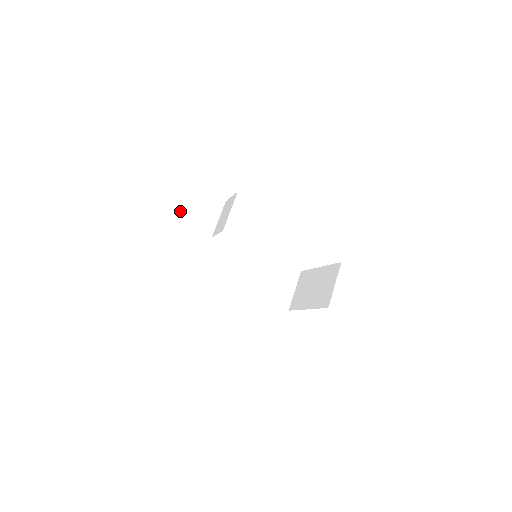
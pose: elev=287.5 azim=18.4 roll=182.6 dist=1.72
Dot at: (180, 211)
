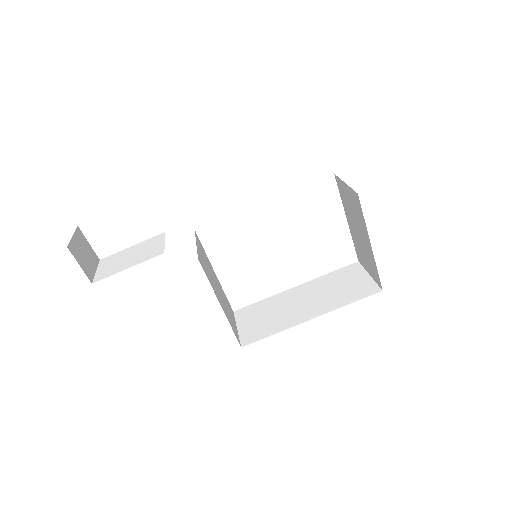
Dot at: (120, 266)
